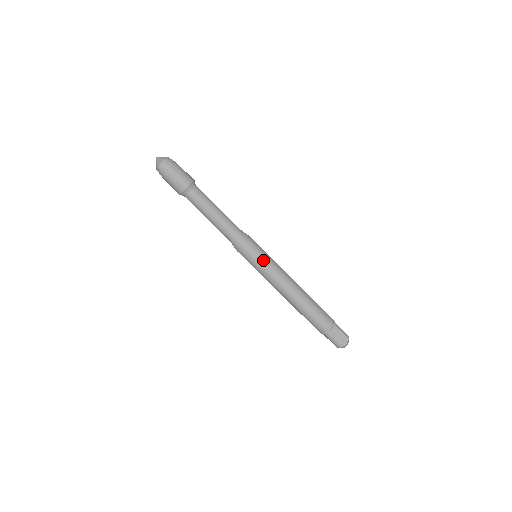
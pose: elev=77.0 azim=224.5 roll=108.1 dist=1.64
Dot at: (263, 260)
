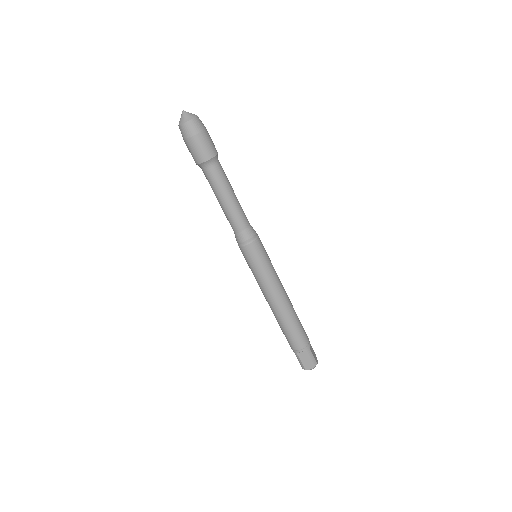
Dot at: (259, 267)
